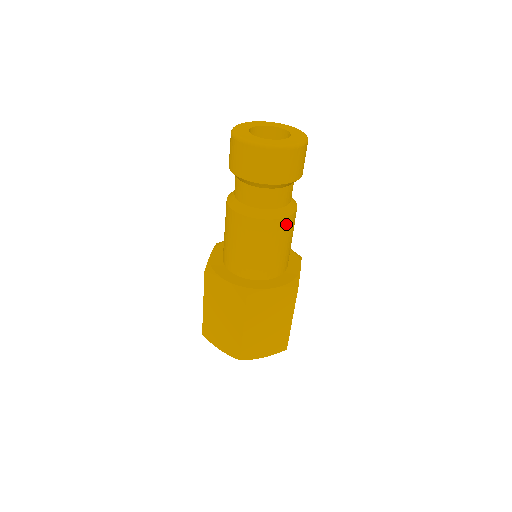
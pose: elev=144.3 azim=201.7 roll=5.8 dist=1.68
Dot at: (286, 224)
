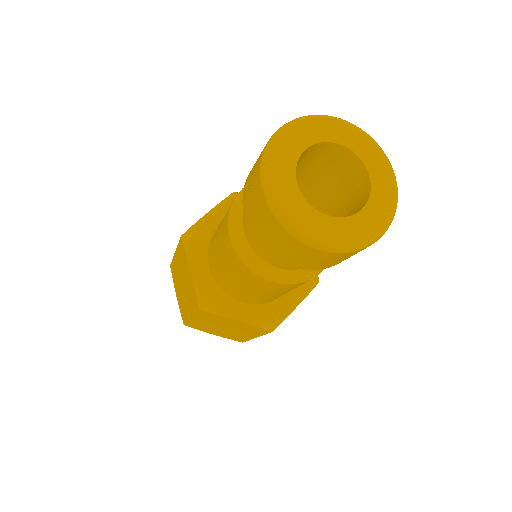
Dot at: occluded
